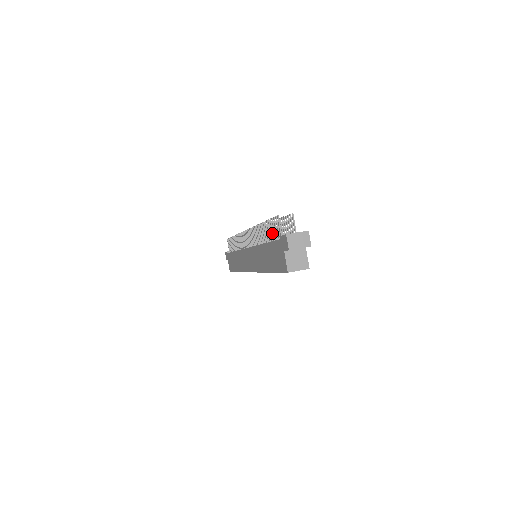
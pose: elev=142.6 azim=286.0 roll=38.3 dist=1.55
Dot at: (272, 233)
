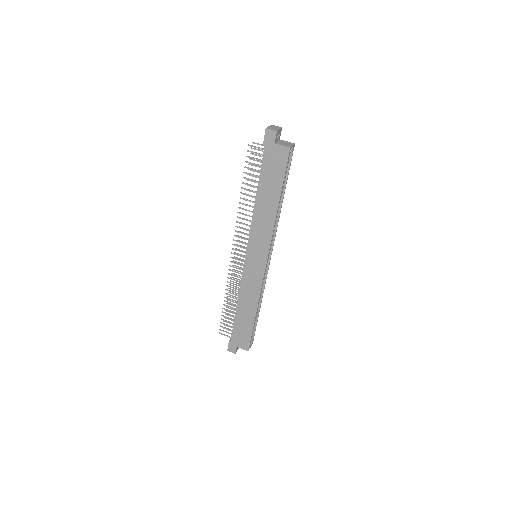
Dot at: (255, 170)
